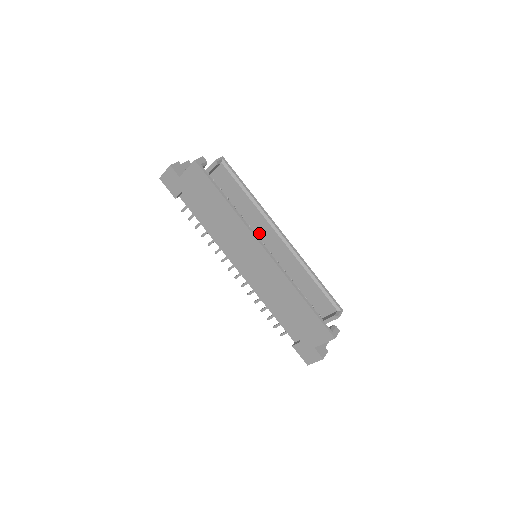
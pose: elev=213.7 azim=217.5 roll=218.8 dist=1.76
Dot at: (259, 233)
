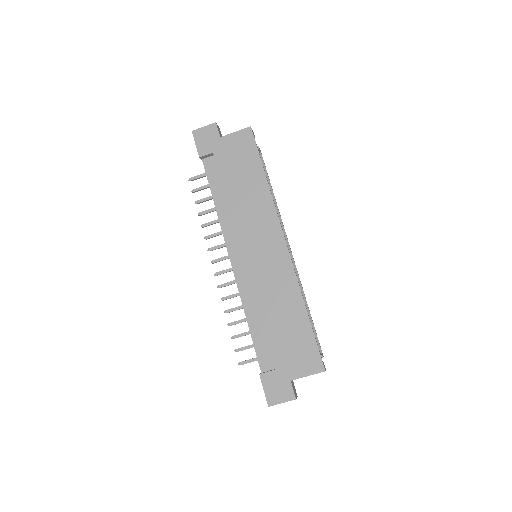
Dot at: occluded
